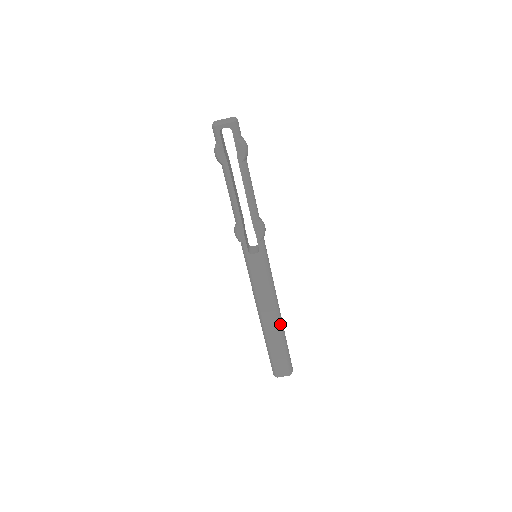
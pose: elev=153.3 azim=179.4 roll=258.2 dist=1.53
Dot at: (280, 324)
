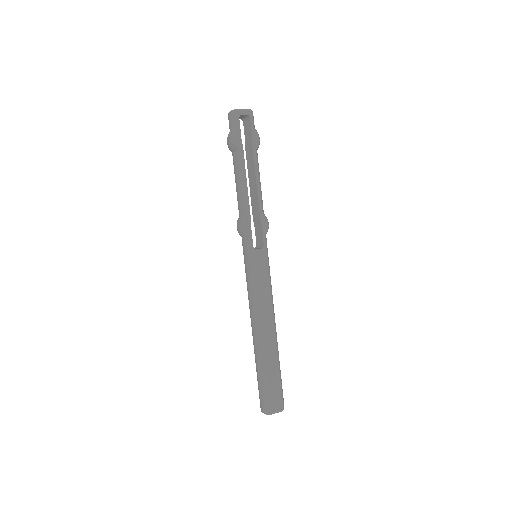
Dot at: (276, 339)
